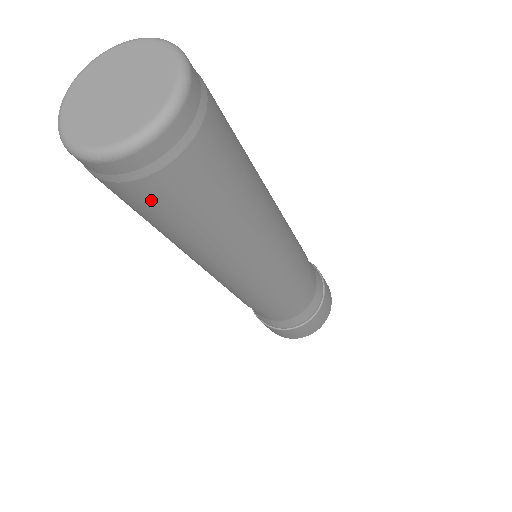
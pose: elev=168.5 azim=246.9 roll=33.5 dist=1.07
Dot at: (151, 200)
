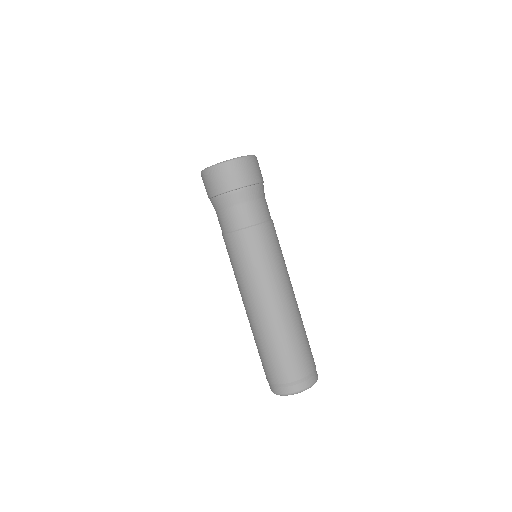
Dot at: occluded
